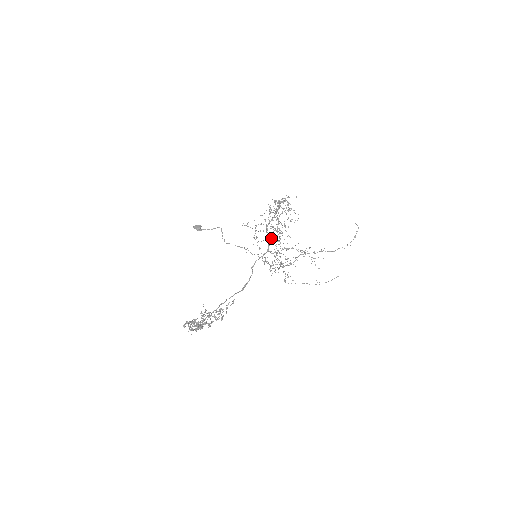
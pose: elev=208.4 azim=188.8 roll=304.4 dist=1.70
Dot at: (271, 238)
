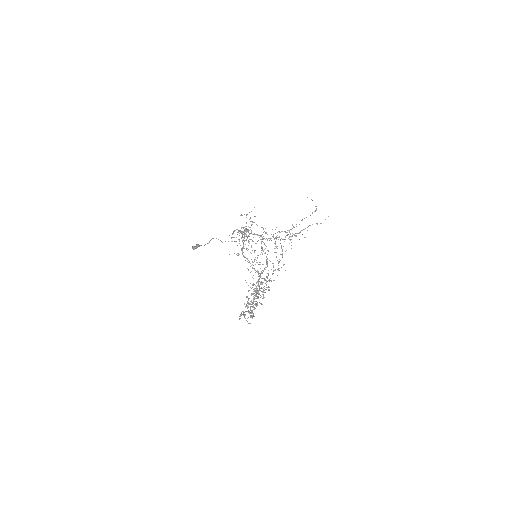
Dot at: occluded
